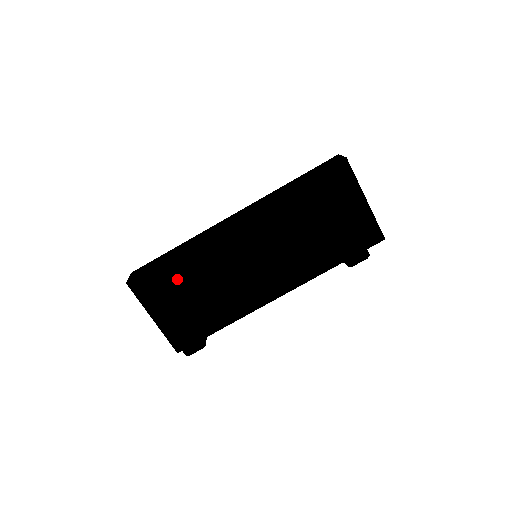
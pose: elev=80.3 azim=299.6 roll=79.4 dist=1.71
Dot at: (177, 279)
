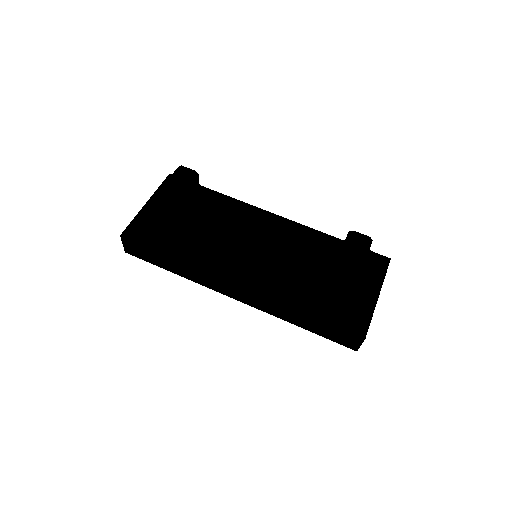
Dot at: (190, 217)
